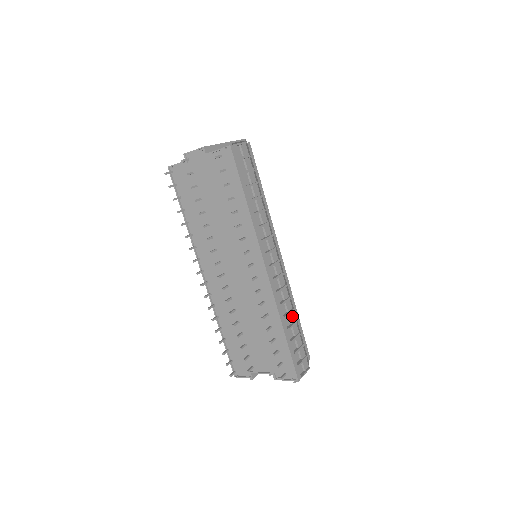
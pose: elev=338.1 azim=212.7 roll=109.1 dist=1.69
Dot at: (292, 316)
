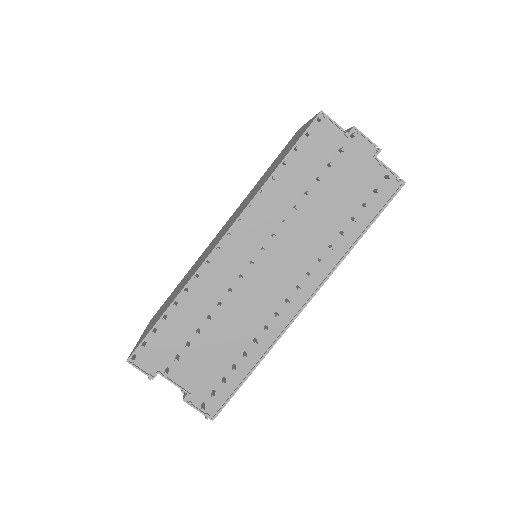
Dot at: occluded
